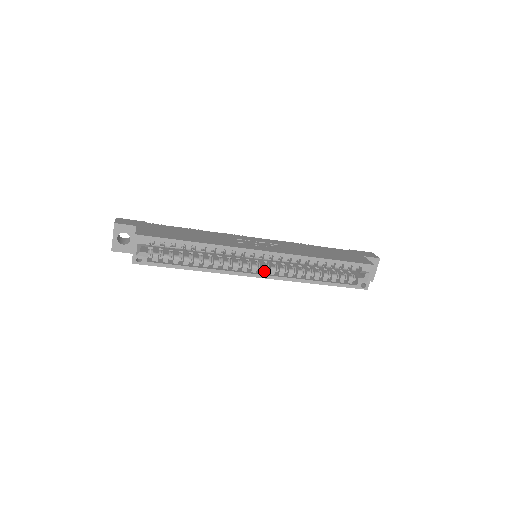
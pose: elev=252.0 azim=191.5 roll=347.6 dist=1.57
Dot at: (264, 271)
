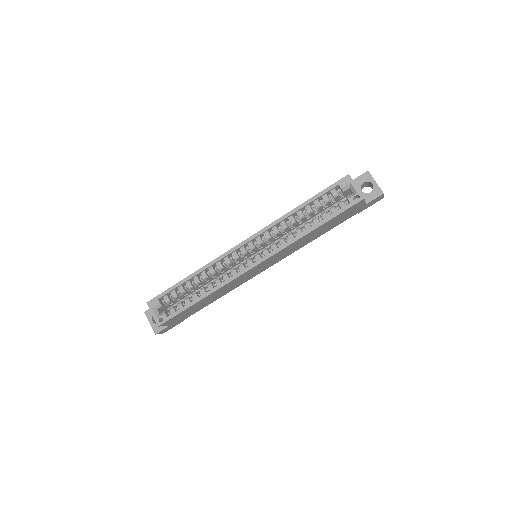
Dot at: (259, 258)
